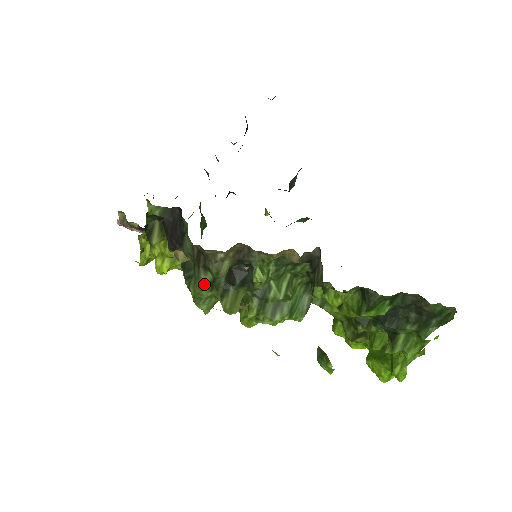
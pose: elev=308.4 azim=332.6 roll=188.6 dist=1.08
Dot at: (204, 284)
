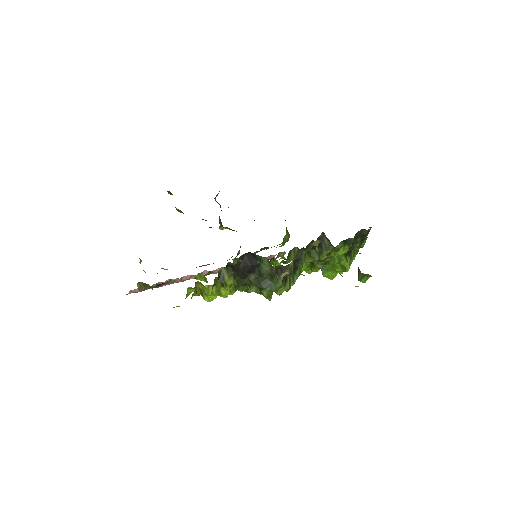
Dot at: (281, 284)
